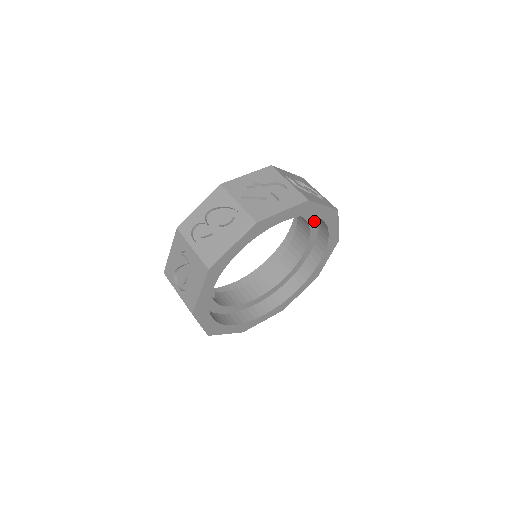
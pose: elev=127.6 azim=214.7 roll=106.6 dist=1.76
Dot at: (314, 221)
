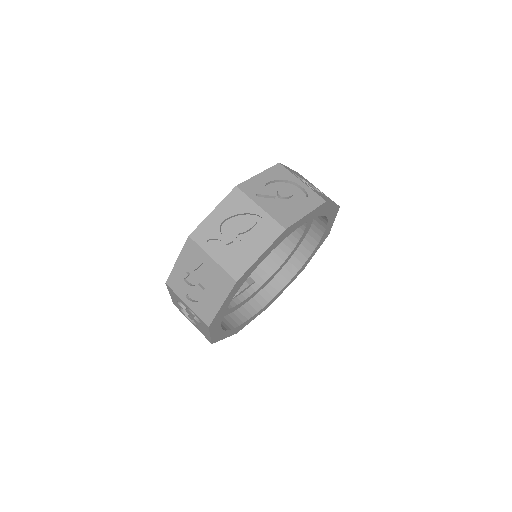
Dot at: occluded
